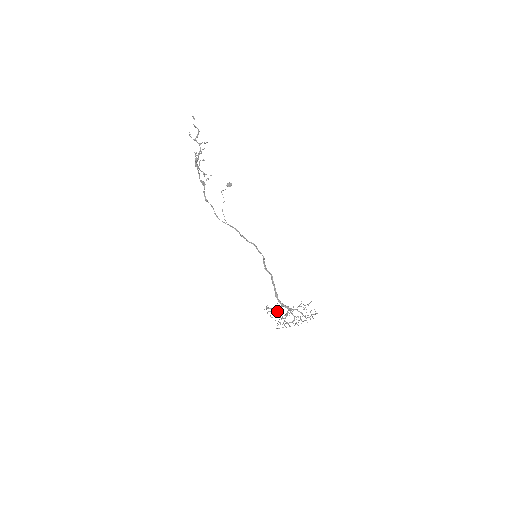
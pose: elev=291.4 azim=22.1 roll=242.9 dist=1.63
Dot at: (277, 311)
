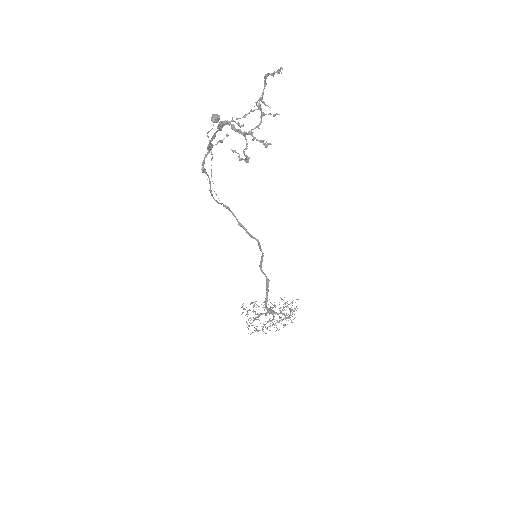
Dot at: (258, 315)
